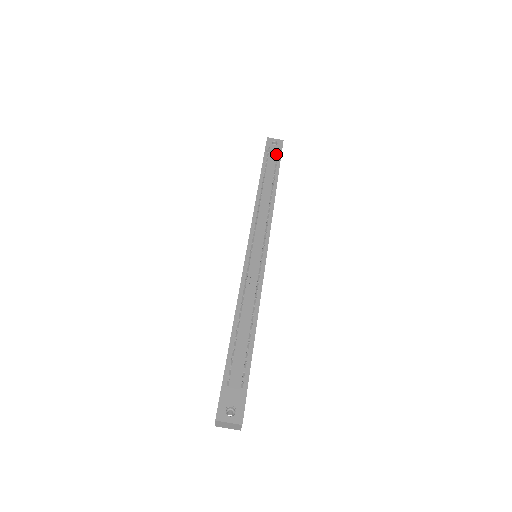
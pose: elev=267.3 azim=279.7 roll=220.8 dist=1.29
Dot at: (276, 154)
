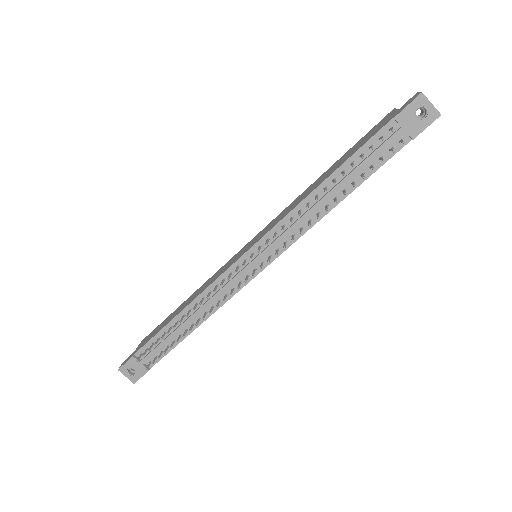
Dot at: (404, 135)
